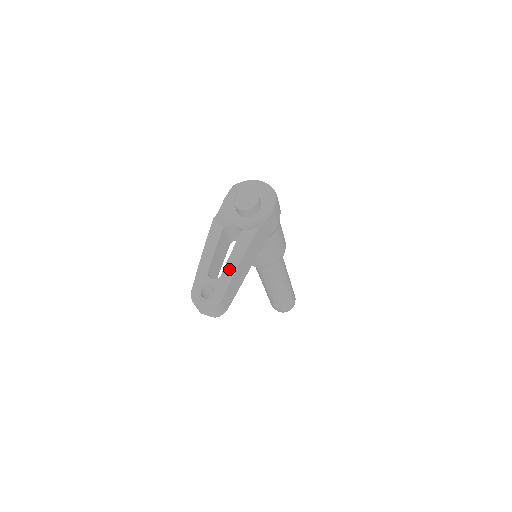
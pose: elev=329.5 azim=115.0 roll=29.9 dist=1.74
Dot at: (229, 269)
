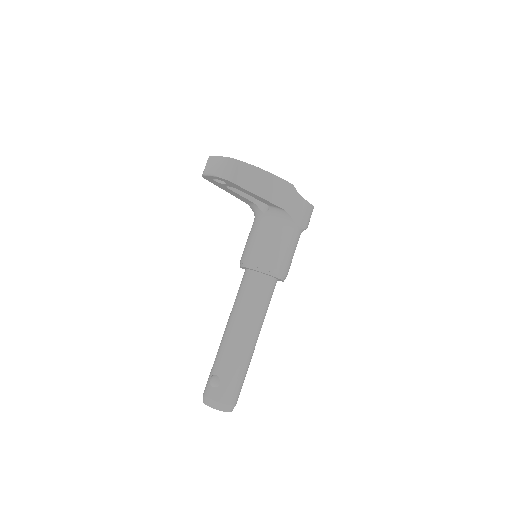
Dot at: occluded
